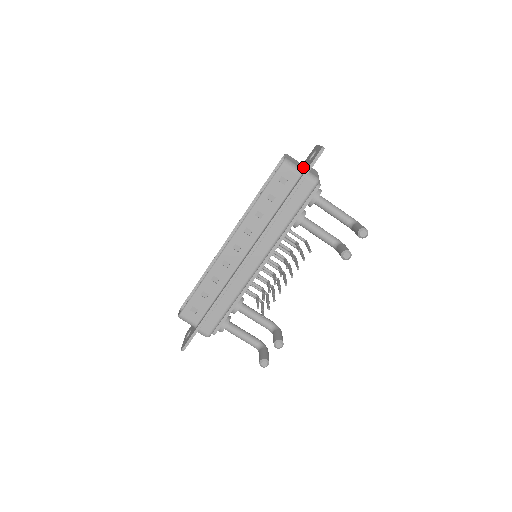
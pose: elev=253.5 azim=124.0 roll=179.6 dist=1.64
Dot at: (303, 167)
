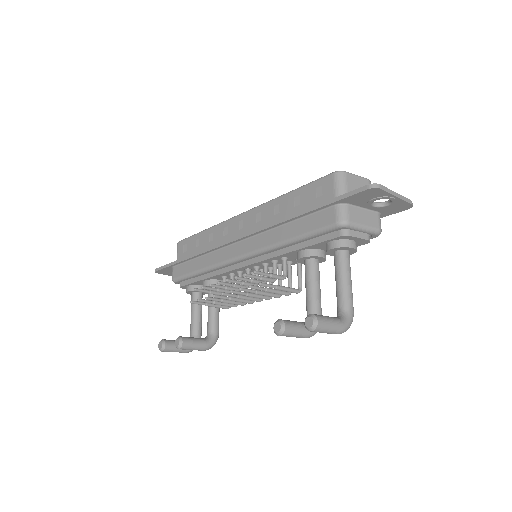
Dot at: occluded
